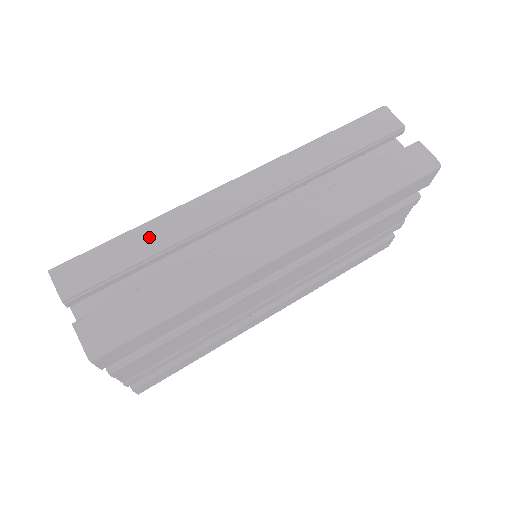
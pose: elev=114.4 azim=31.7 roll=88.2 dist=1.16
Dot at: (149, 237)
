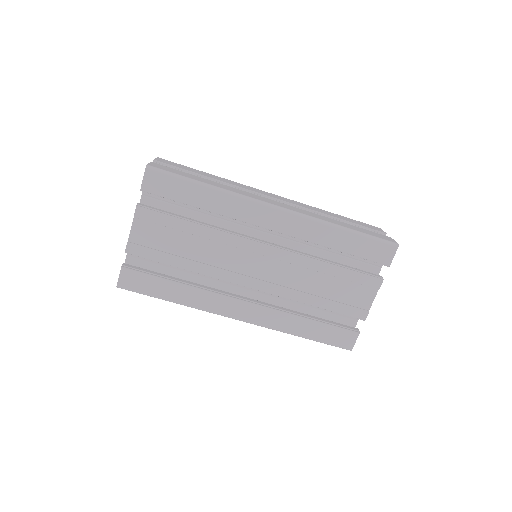
Dot at: (213, 176)
